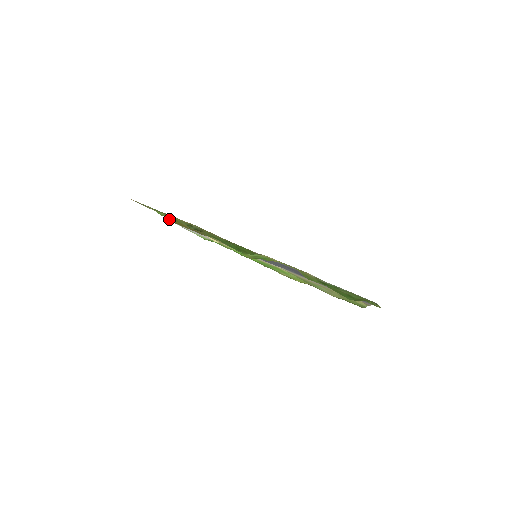
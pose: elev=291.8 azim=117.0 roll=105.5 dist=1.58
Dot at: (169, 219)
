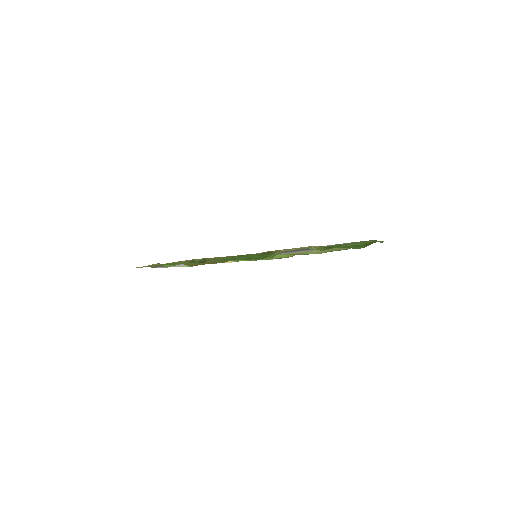
Dot at: occluded
